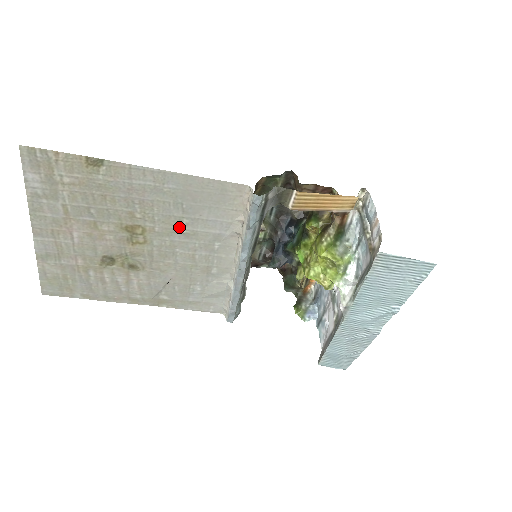
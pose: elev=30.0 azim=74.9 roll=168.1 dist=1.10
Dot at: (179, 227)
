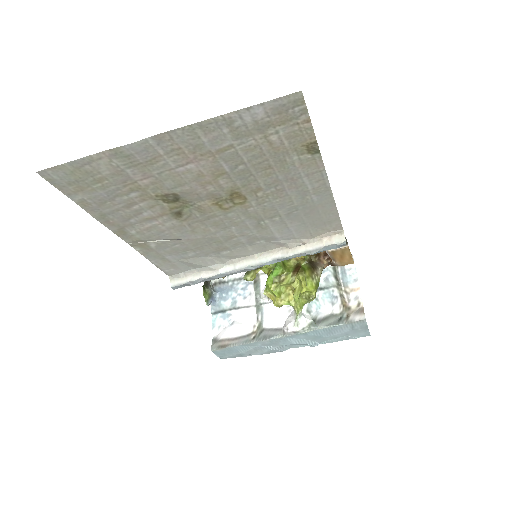
Dot at: (265, 218)
